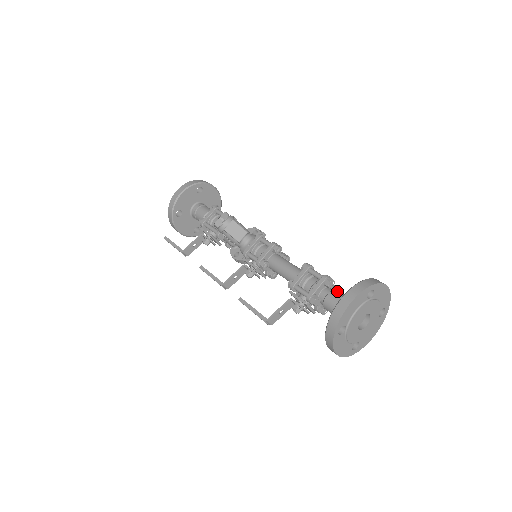
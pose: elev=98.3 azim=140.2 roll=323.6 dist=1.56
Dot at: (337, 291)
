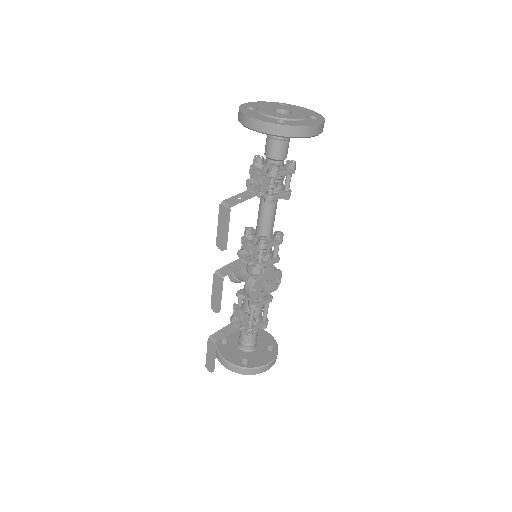
Dot at: occluded
